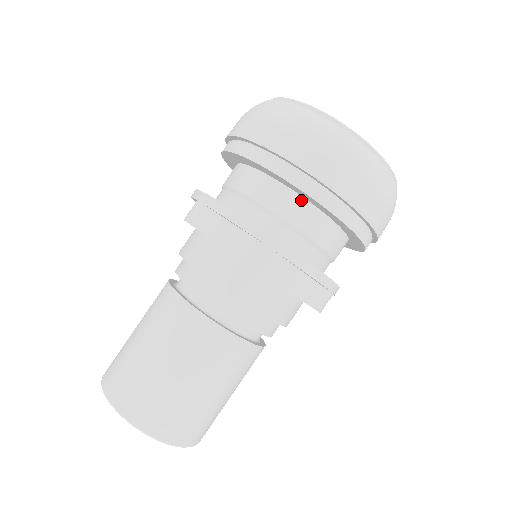
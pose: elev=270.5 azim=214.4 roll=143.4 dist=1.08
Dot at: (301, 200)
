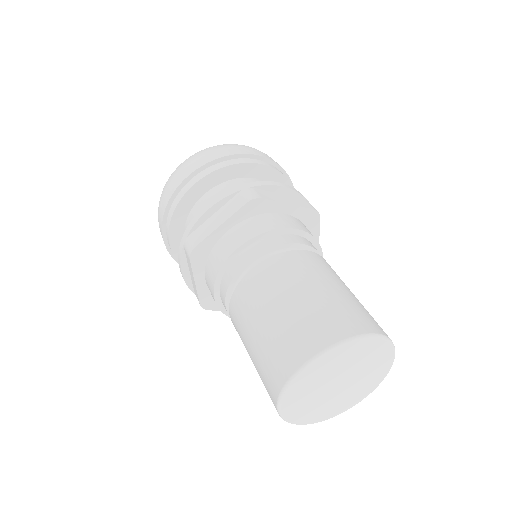
Dot at: occluded
